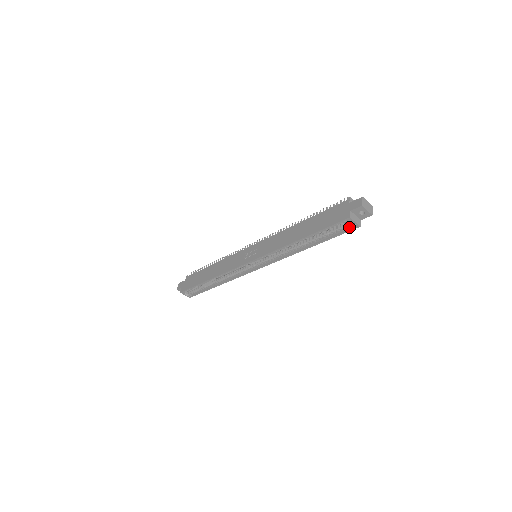
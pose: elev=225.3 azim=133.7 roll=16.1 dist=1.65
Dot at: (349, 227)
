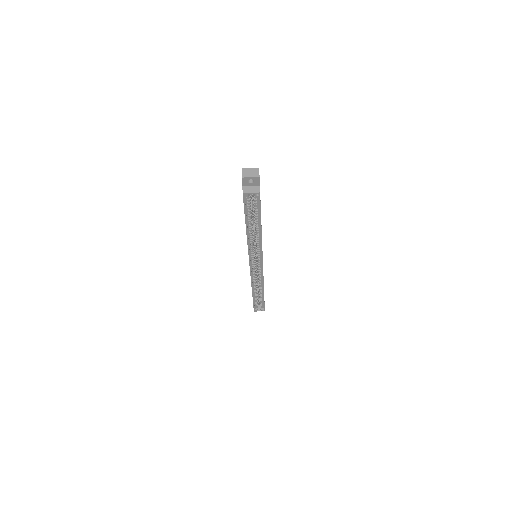
Dot at: (257, 198)
